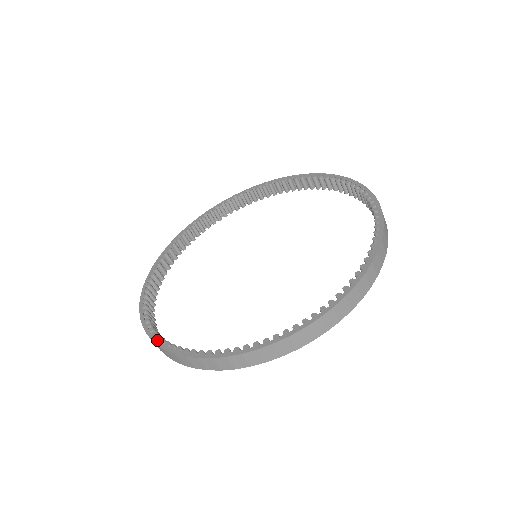
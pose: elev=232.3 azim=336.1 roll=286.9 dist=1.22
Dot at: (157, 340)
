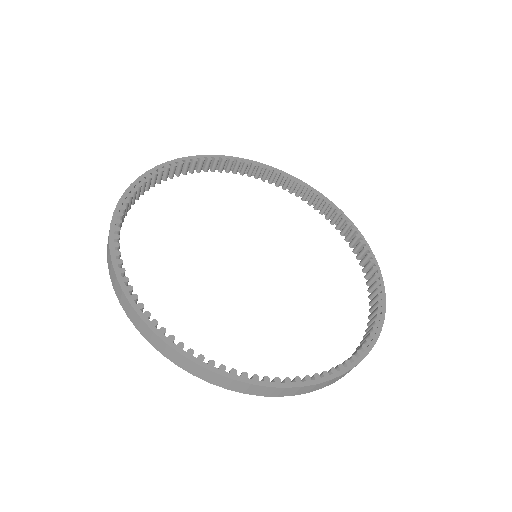
Dot at: (124, 283)
